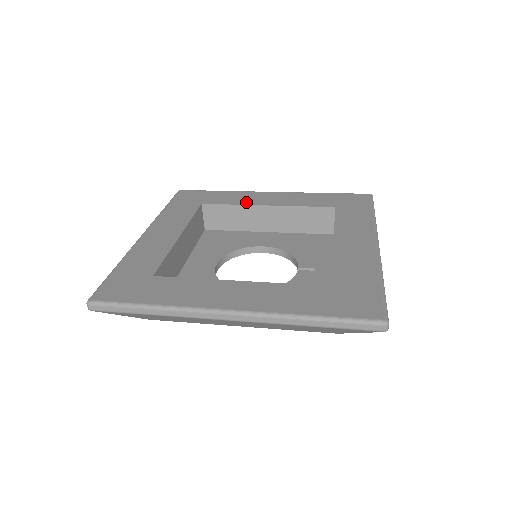
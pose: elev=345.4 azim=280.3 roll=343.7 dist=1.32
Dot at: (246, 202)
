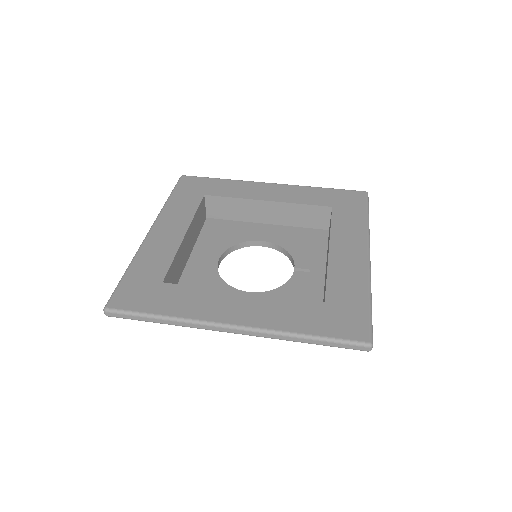
Dot at: (247, 195)
